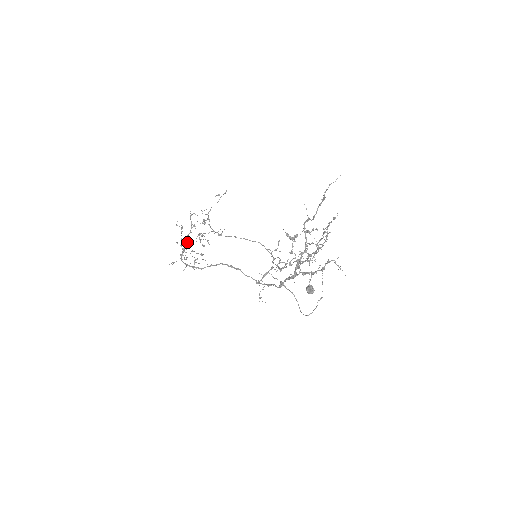
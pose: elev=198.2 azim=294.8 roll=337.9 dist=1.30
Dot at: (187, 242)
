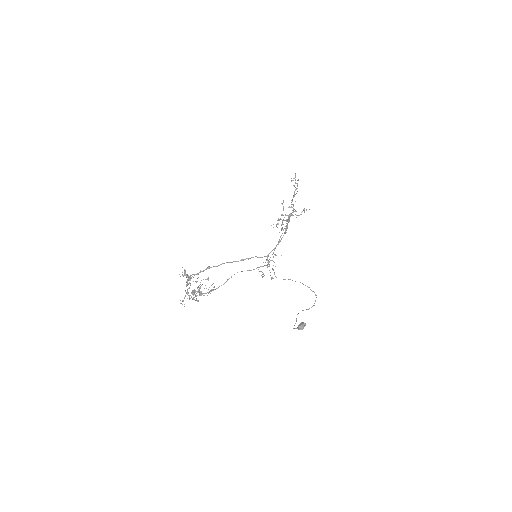
Dot at: occluded
